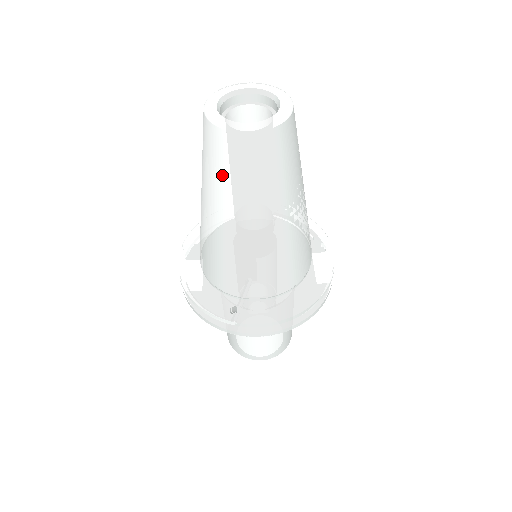
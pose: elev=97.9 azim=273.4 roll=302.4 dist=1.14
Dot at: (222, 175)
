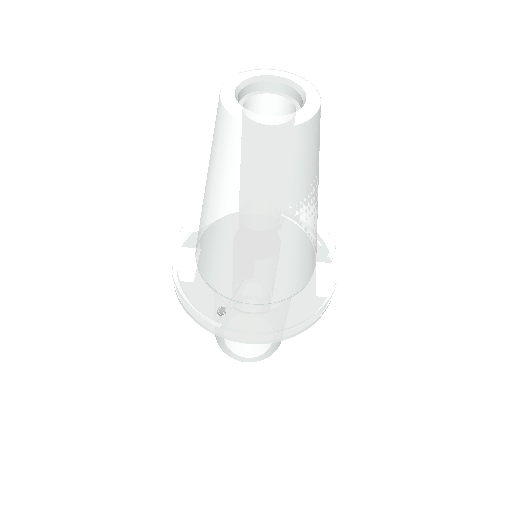
Dot at: (229, 168)
